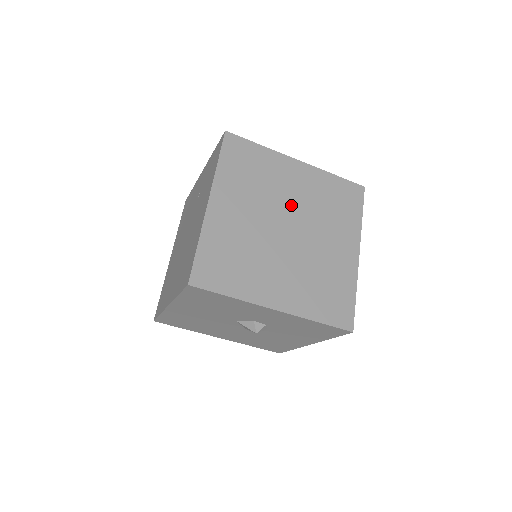
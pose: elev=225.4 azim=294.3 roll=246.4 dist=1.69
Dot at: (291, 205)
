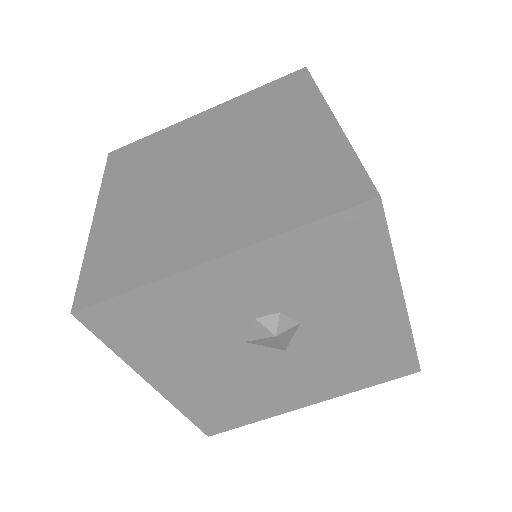
Dot at: (206, 148)
